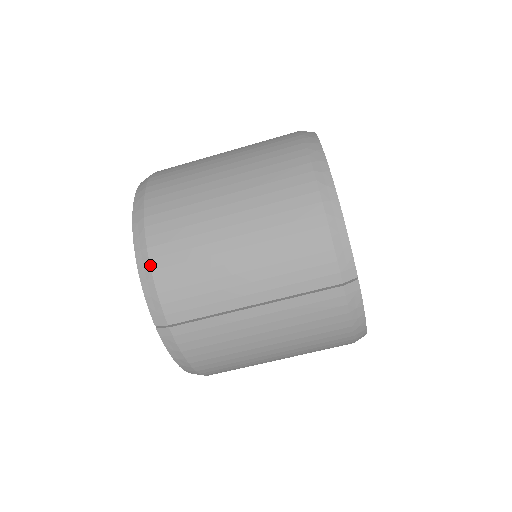
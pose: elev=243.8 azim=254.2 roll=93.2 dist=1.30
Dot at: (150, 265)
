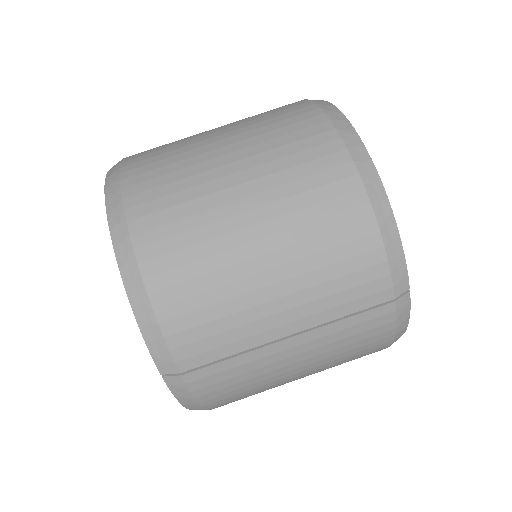
Dot at: (150, 302)
